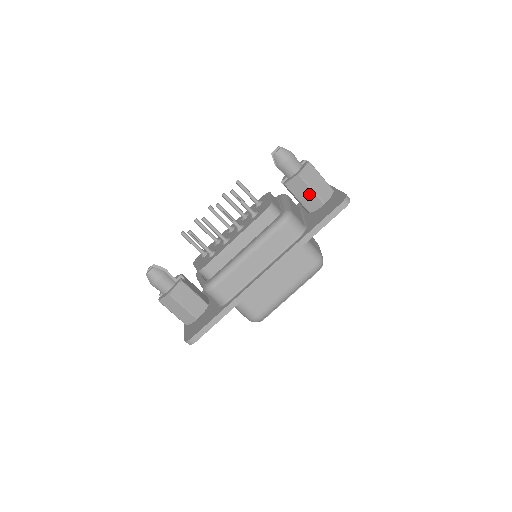
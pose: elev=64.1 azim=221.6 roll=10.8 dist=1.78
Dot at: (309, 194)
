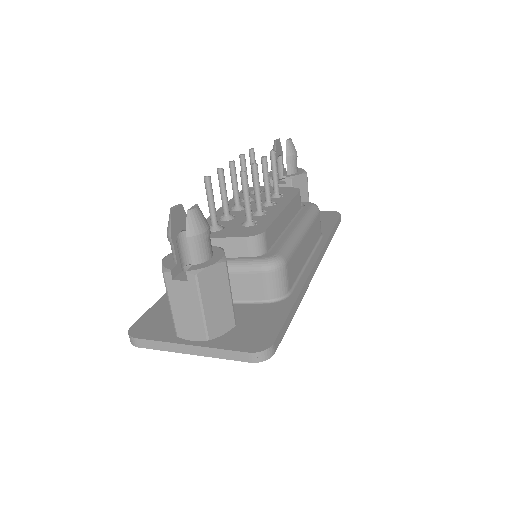
Dot at: (304, 199)
